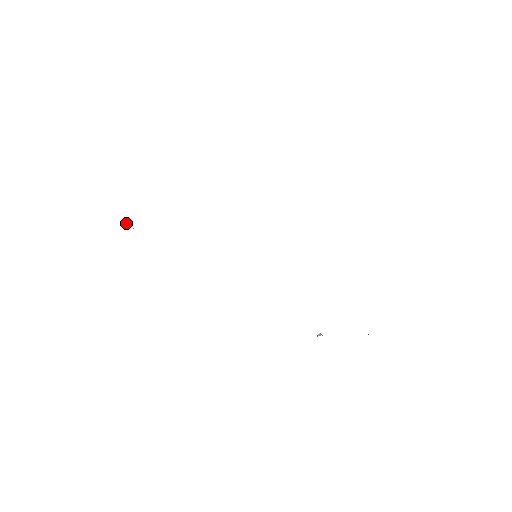
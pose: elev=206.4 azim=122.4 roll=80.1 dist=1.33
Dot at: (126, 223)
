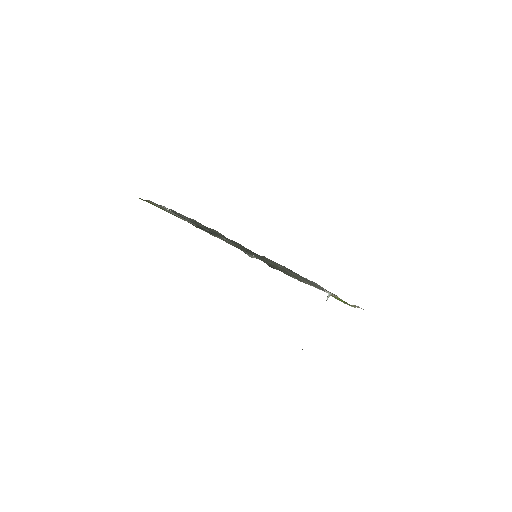
Dot at: (166, 208)
